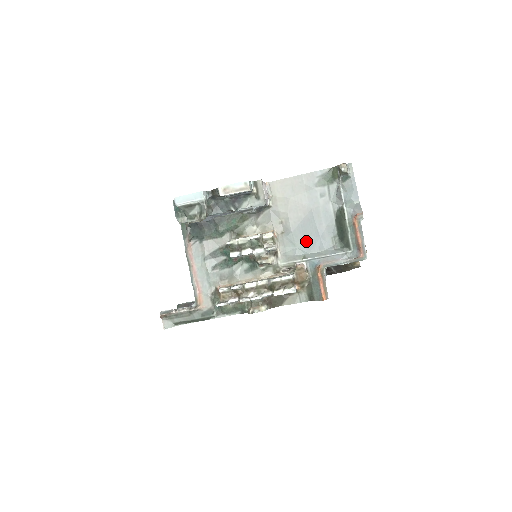
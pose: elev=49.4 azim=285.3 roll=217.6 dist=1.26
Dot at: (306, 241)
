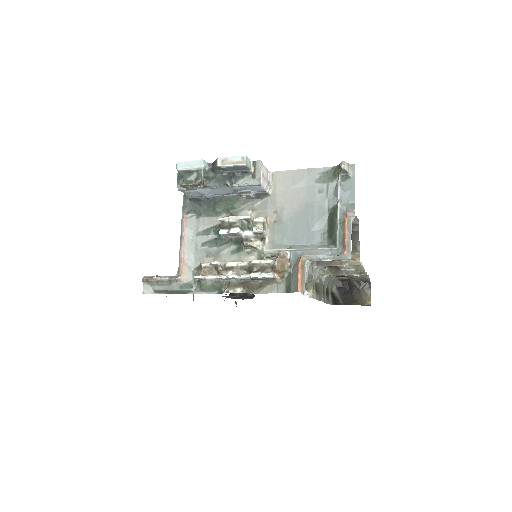
Dot at: (295, 233)
